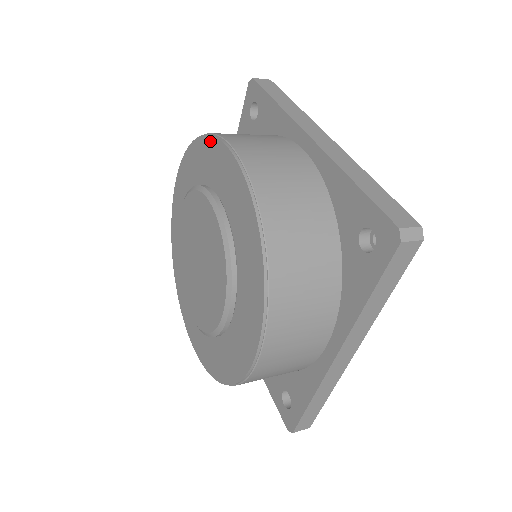
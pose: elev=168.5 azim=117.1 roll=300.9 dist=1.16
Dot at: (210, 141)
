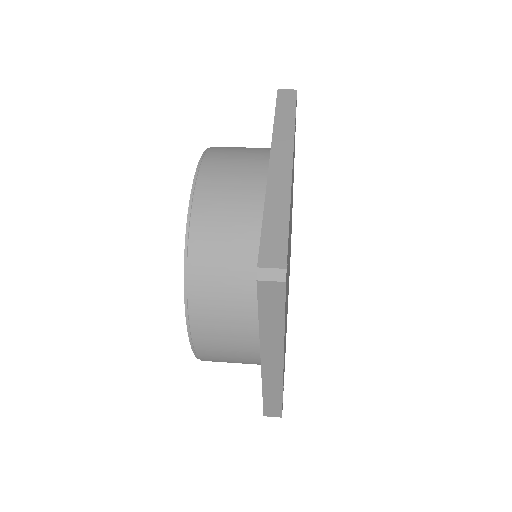
Dot at: occluded
